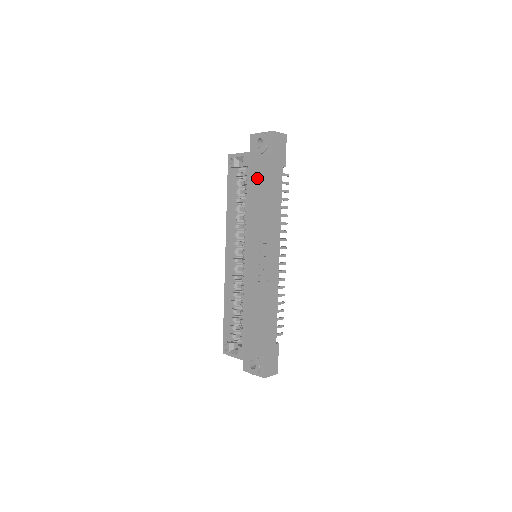
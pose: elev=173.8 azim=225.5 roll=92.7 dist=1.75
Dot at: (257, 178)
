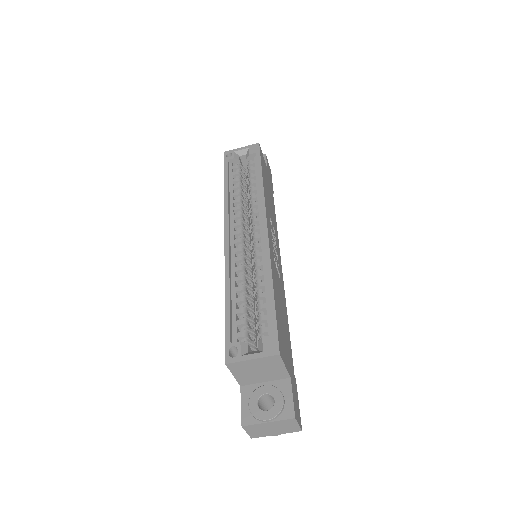
Dot at: (263, 169)
